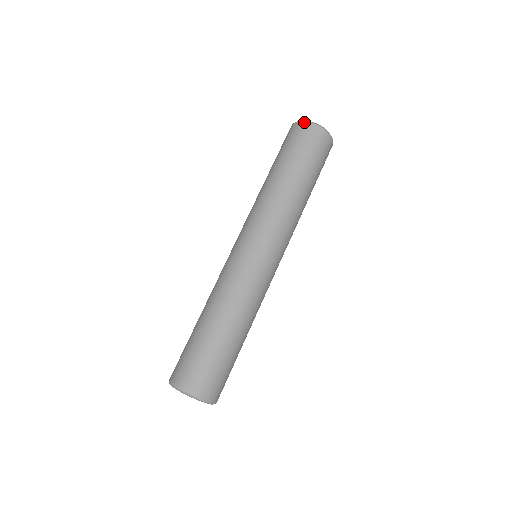
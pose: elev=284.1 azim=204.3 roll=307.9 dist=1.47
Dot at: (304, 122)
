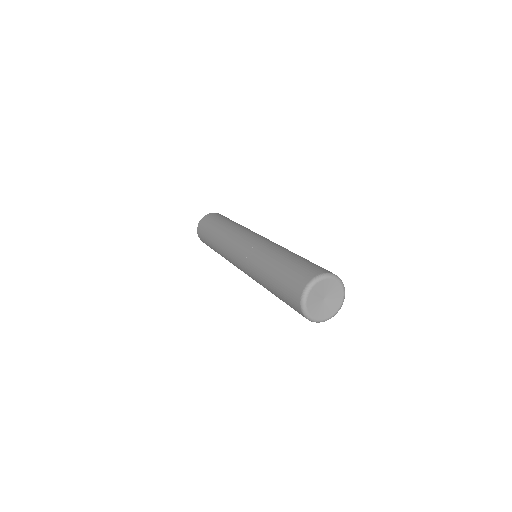
Dot at: (215, 213)
